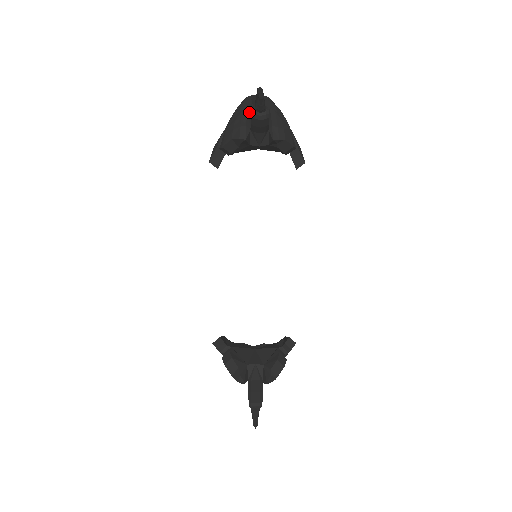
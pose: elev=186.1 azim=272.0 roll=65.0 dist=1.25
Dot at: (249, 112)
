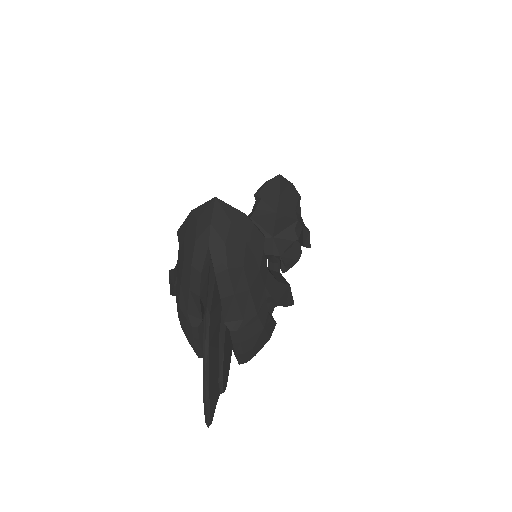
Dot at: (201, 326)
